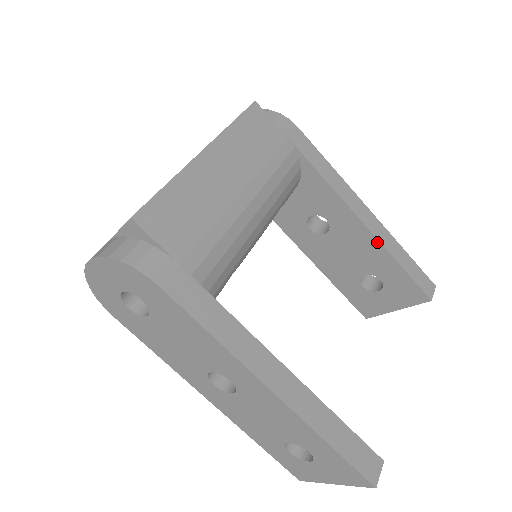
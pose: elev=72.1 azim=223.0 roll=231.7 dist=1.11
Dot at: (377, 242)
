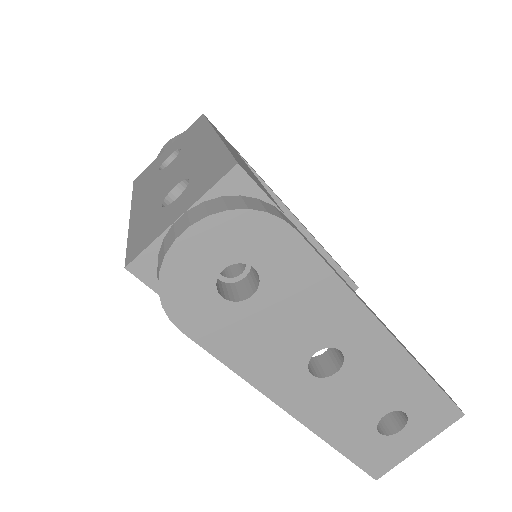
Dot at: (315, 242)
